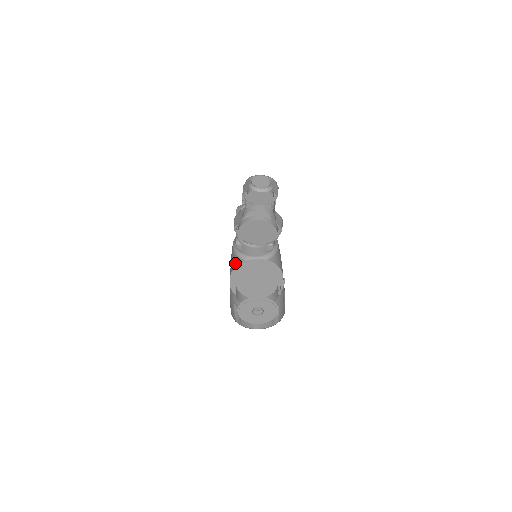
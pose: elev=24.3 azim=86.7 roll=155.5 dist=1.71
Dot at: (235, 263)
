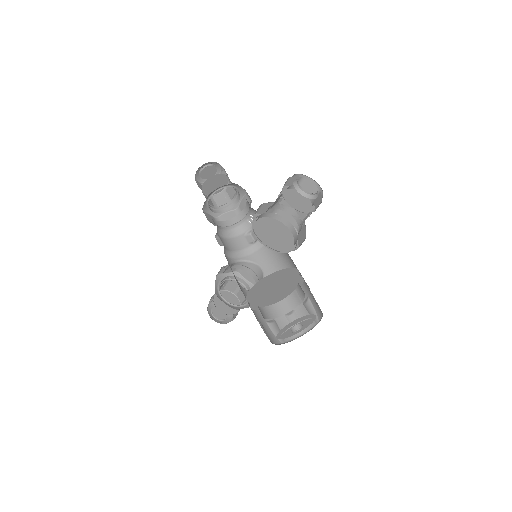
Dot at: (229, 265)
